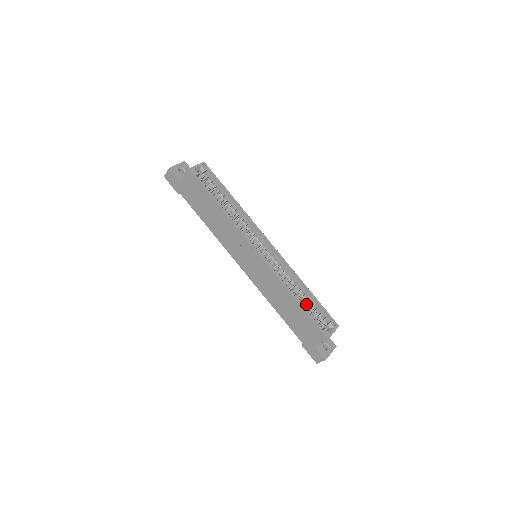
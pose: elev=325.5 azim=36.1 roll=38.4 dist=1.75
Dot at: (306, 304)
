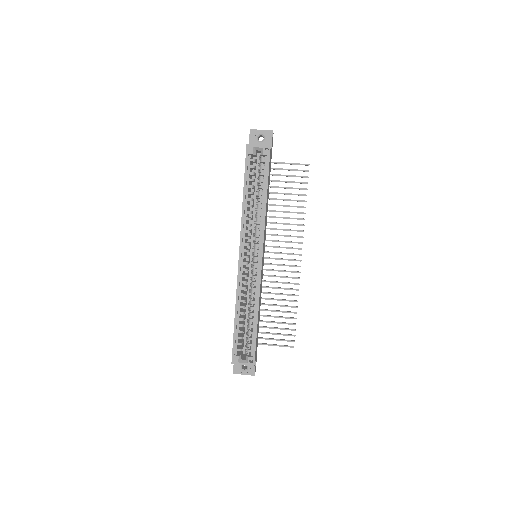
Dot at: (248, 326)
